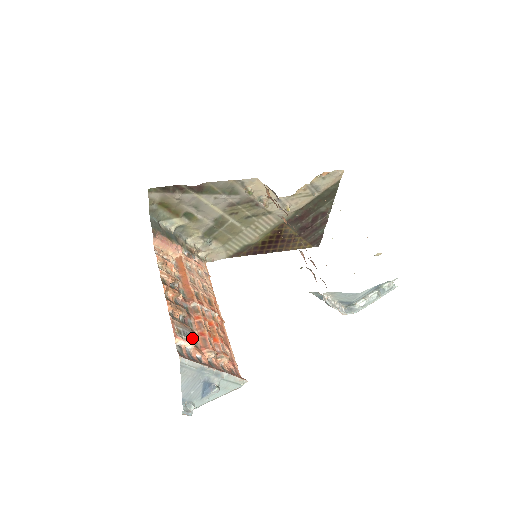
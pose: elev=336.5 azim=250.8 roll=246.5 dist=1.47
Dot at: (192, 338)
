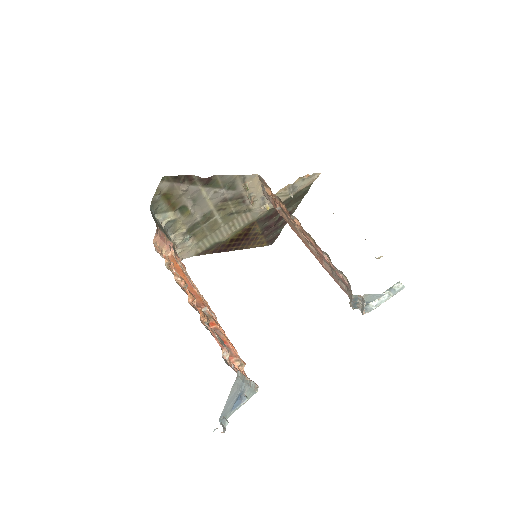
Dot at: occluded
